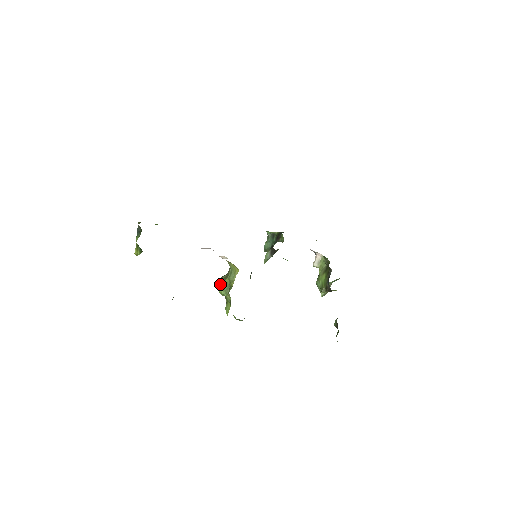
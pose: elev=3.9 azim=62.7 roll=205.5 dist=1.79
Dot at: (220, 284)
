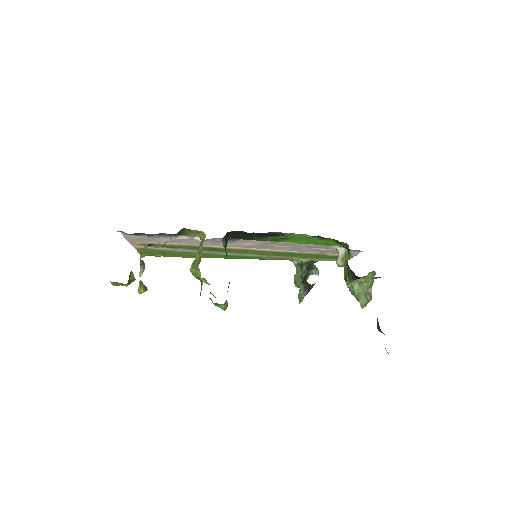
Dot at: (192, 264)
